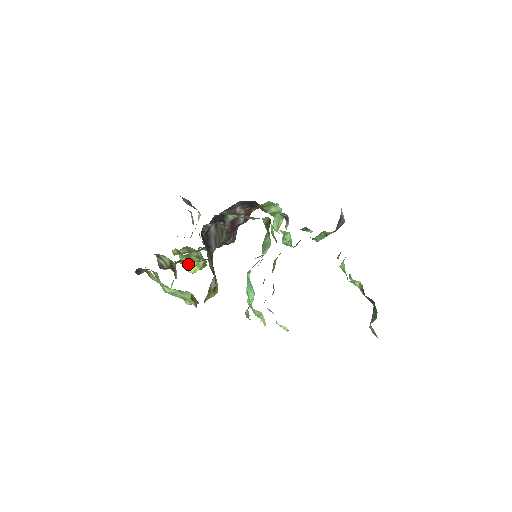
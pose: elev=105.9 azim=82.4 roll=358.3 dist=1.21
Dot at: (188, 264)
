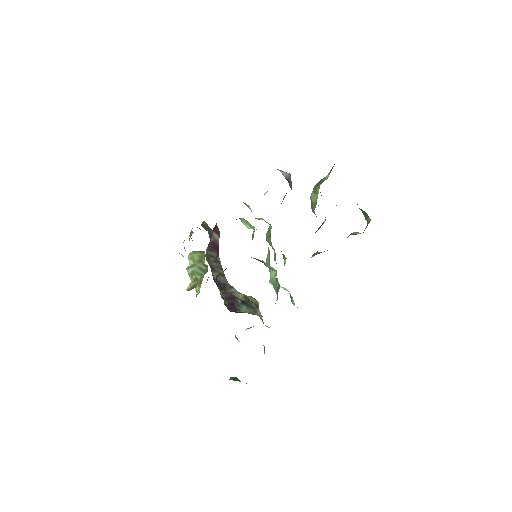
Dot at: occluded
